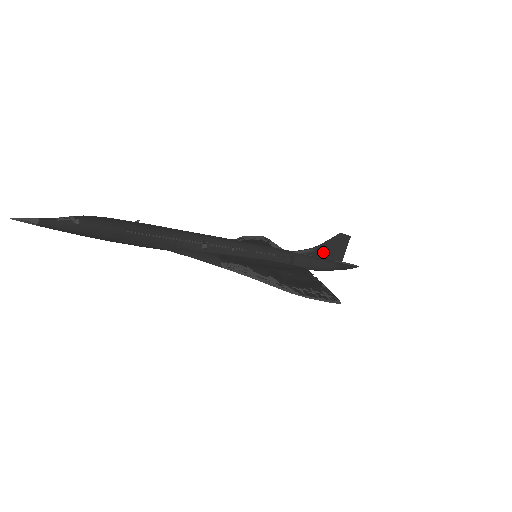
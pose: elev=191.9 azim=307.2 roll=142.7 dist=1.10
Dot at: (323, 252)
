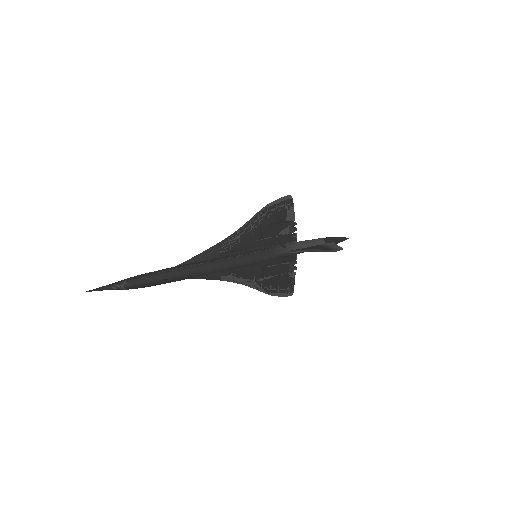
Dot at: occluded
